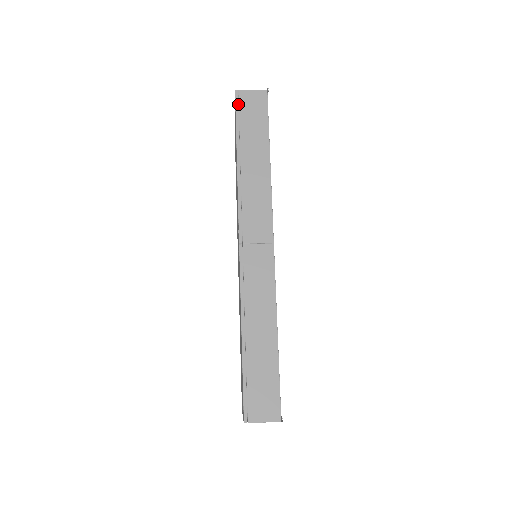
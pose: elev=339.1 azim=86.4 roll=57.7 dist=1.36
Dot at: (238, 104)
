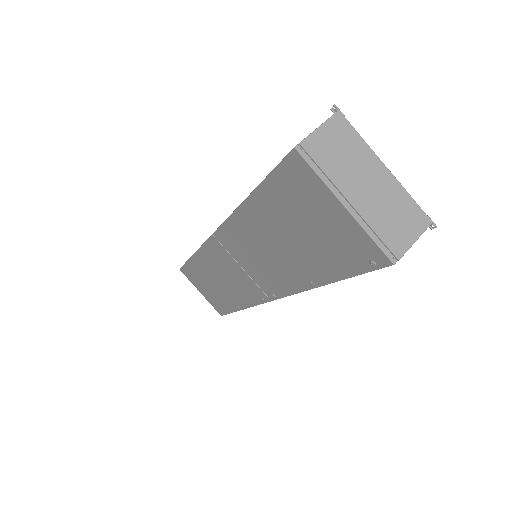
Dot at: (377, 264)
